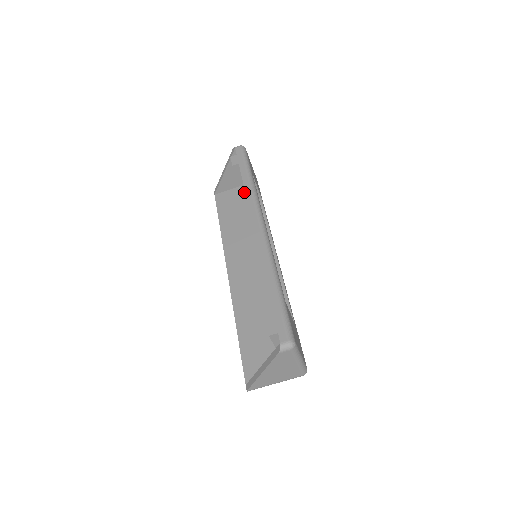
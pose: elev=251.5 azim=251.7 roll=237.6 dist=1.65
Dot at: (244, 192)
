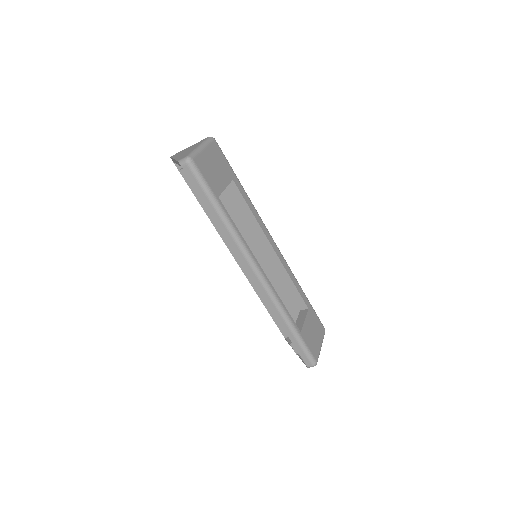
Dot at: occluded
